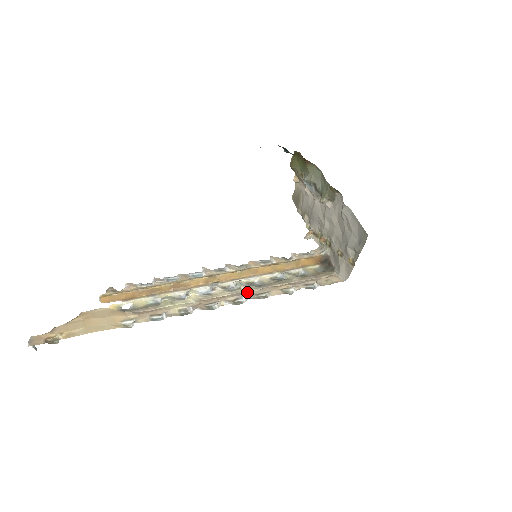
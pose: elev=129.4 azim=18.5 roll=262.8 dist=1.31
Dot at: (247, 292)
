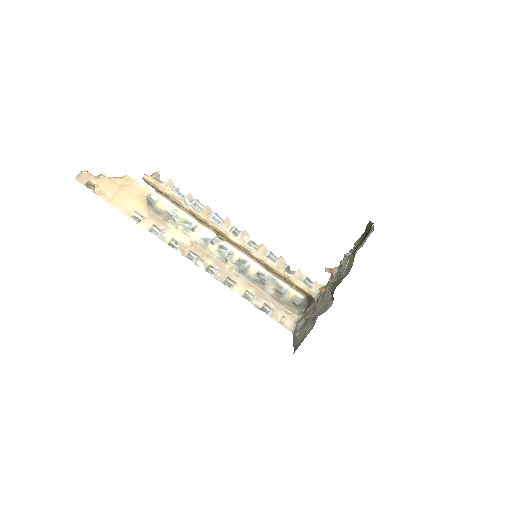
Dot at: (226, 268)
